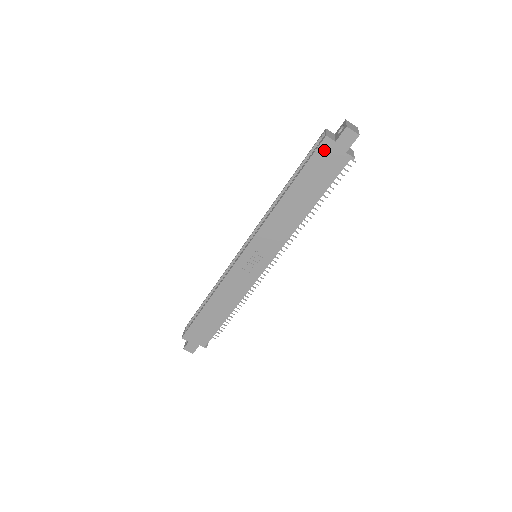
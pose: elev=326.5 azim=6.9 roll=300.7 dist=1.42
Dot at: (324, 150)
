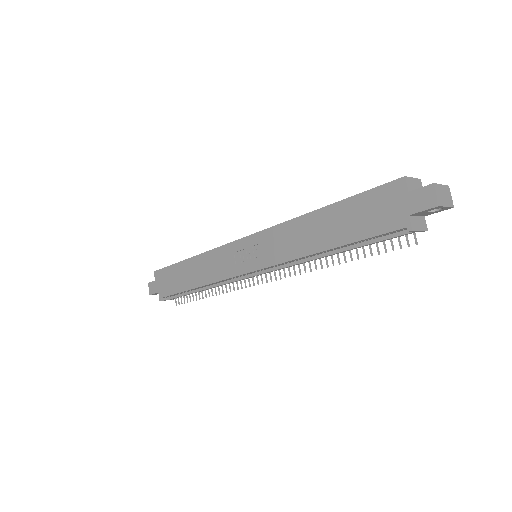
Dot at: (390, 192)
